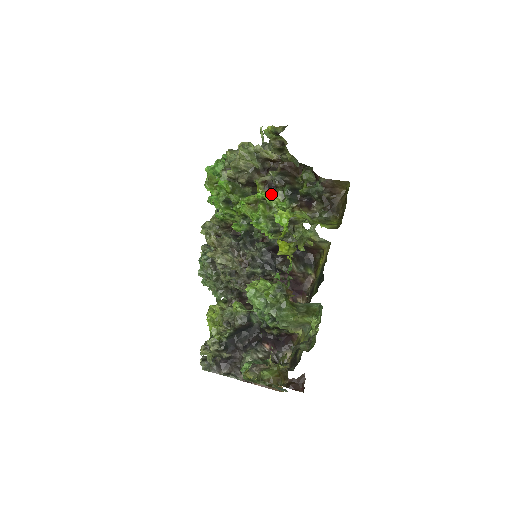
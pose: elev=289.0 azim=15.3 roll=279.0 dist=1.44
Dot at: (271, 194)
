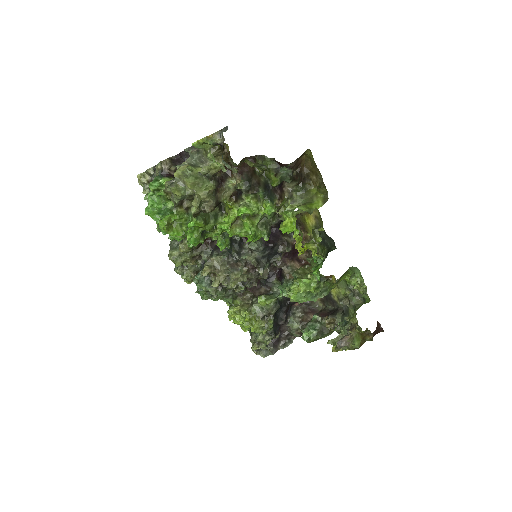
Dot at: (246, 203)
